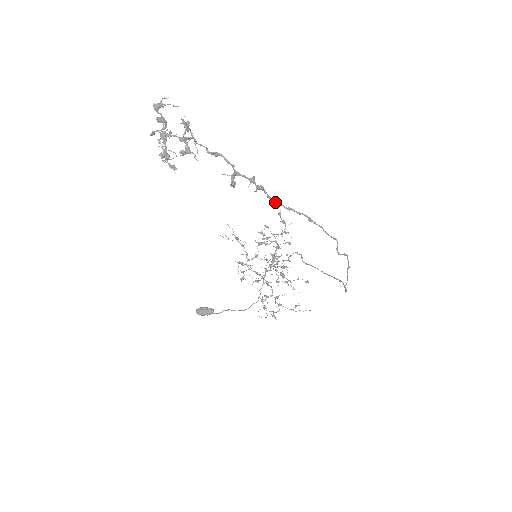
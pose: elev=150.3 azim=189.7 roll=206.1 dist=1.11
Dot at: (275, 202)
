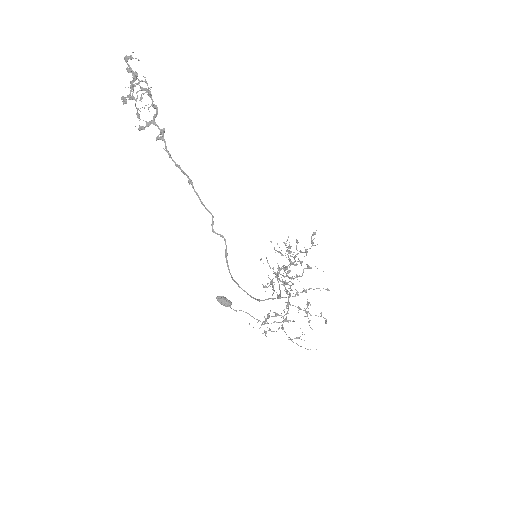
Dot at: (169, 156)
